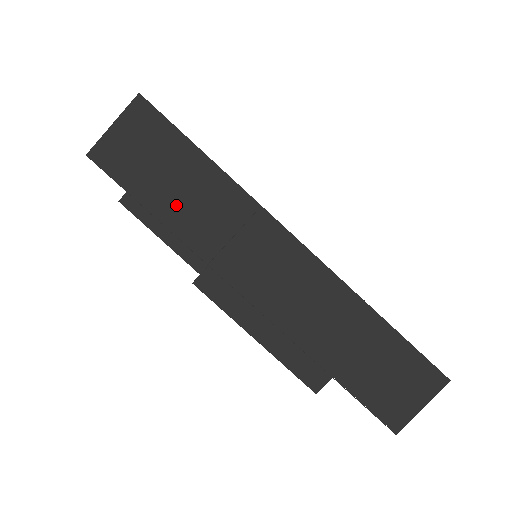
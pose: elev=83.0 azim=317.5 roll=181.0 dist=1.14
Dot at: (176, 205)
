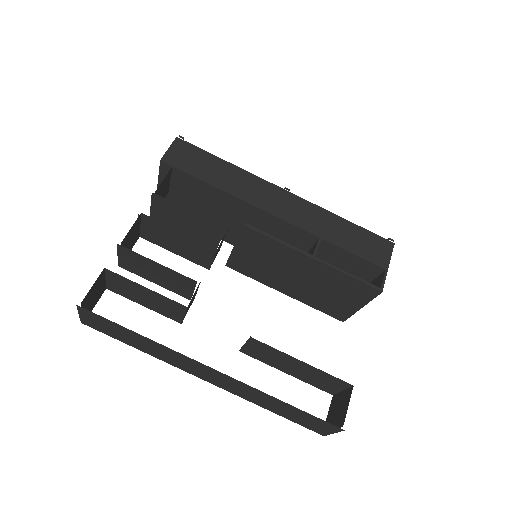
Dot at: (138, 345)
